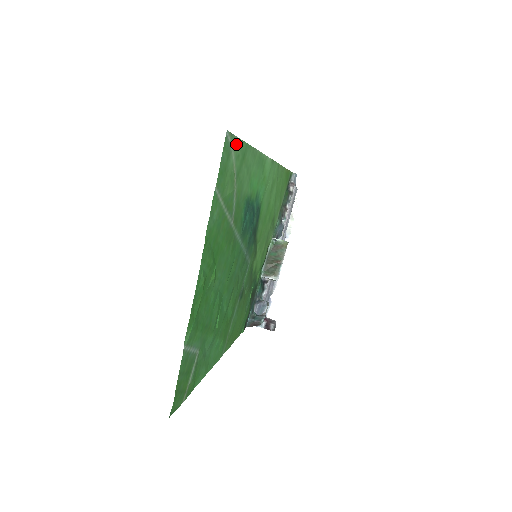
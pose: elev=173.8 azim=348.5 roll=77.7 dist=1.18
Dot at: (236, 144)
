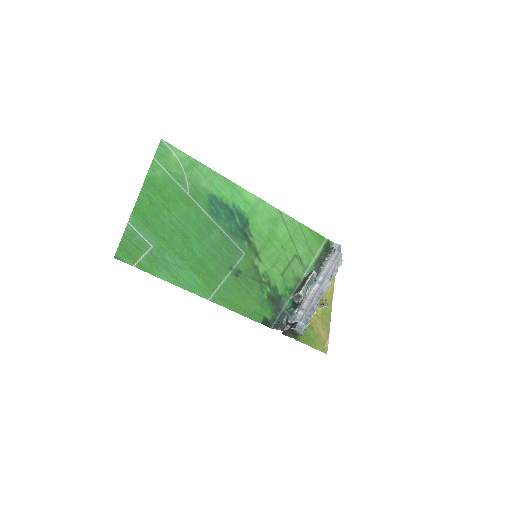
Dot at: (178, 152)
